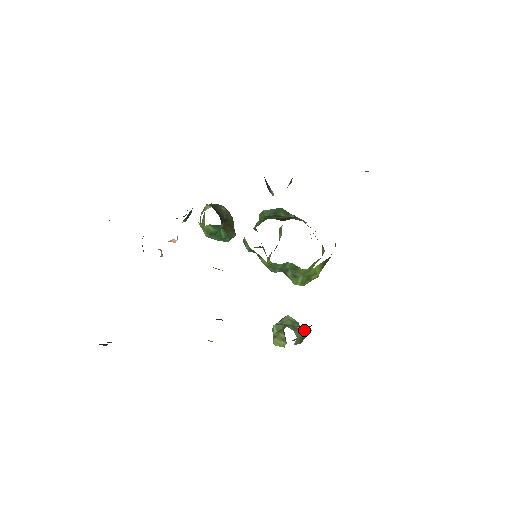
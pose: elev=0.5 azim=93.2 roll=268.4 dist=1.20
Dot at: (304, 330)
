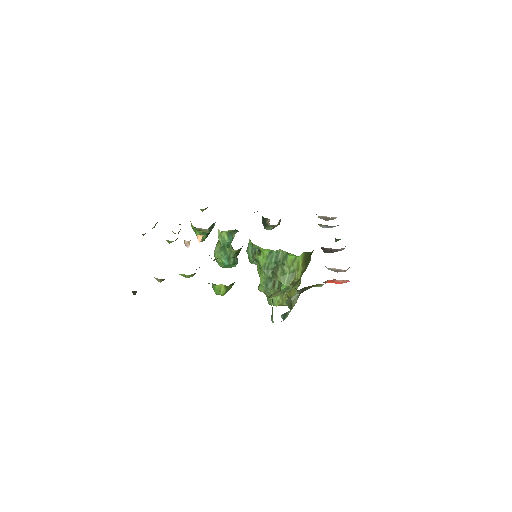
Dot at: (293, 296)
